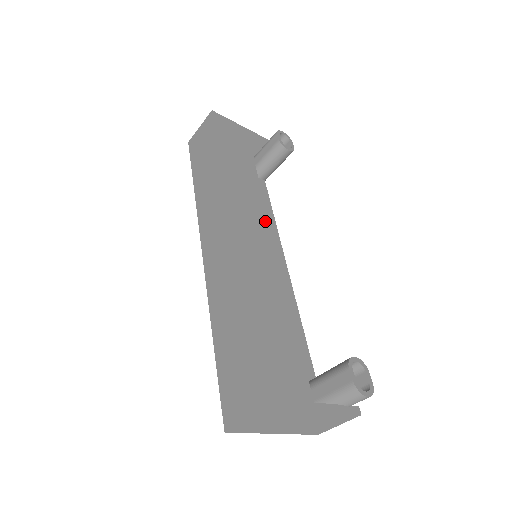
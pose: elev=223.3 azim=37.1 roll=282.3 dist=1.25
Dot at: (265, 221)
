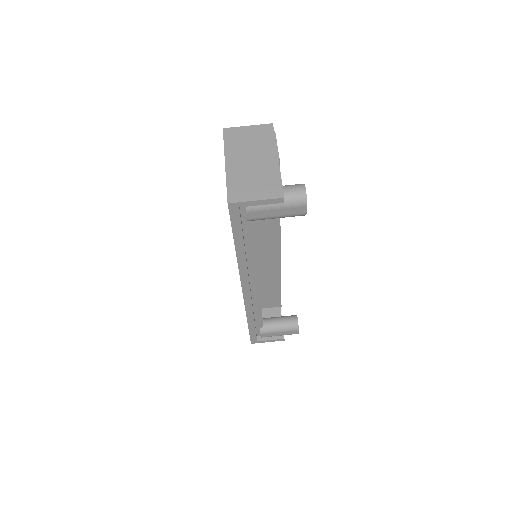
Dot at: occluded
